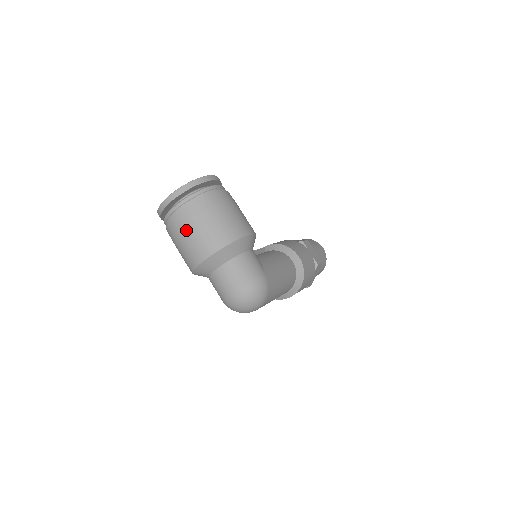
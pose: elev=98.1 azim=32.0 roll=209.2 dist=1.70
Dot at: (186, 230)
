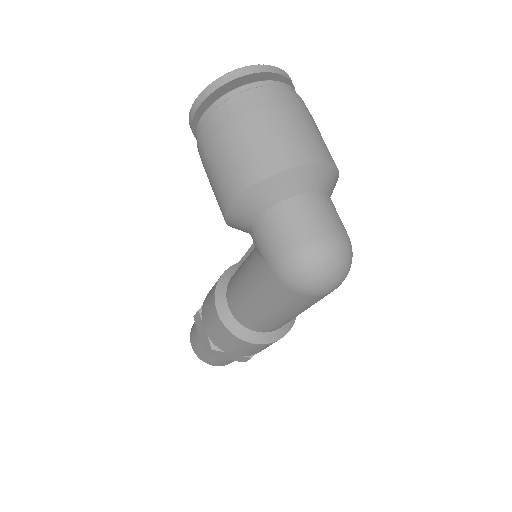
Dot at: (284, 113)
